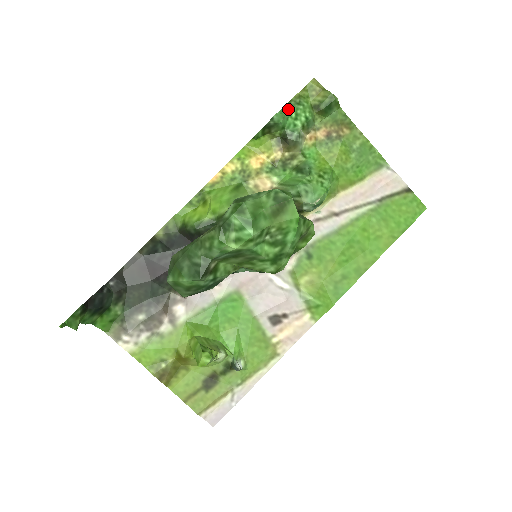
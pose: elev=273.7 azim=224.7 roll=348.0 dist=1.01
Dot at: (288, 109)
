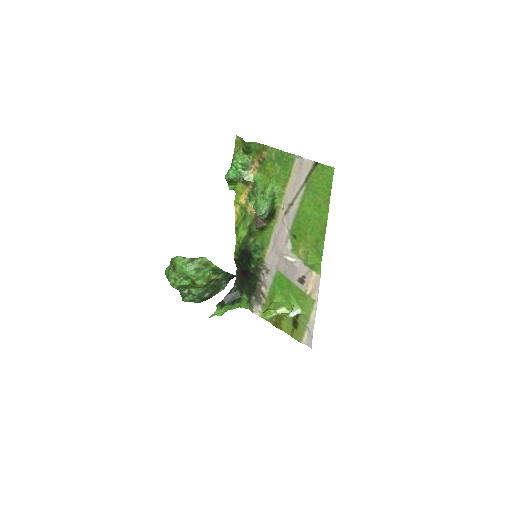
Dot at: (231, 167)
